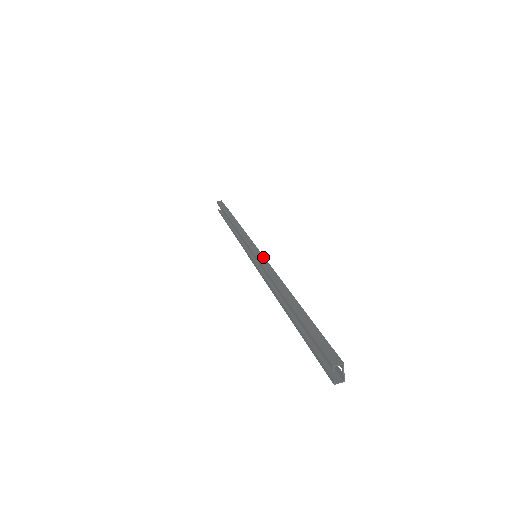
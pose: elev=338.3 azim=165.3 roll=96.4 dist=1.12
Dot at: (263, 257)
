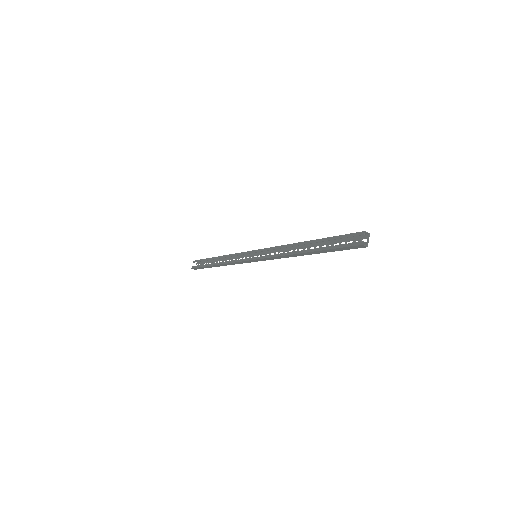
Dot at: occluded
